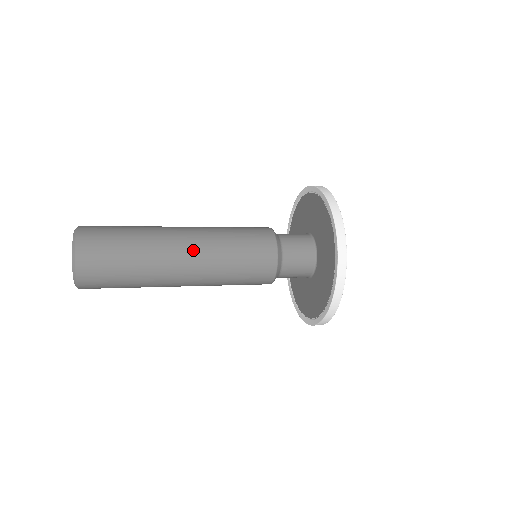
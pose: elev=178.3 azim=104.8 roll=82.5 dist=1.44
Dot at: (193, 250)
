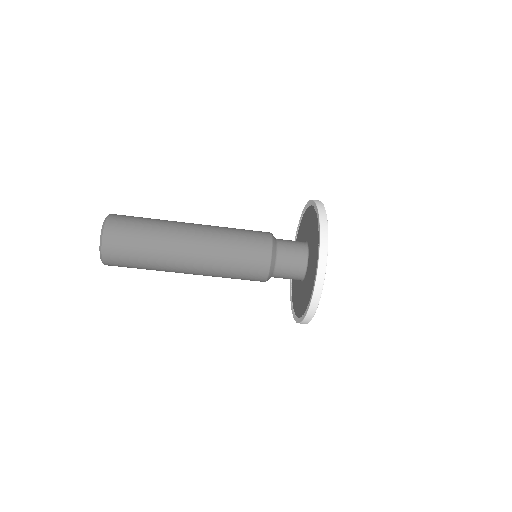
Dot at: (199, 234)
